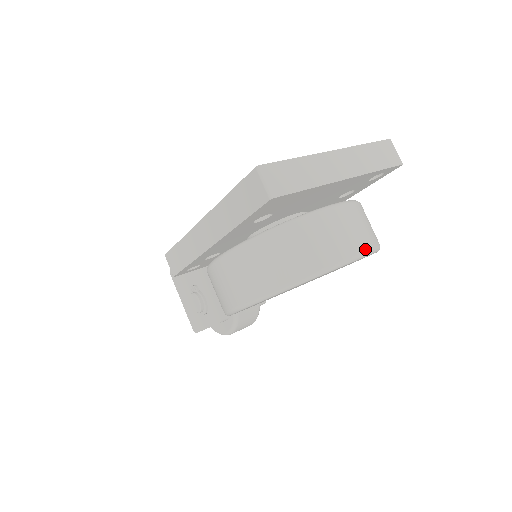
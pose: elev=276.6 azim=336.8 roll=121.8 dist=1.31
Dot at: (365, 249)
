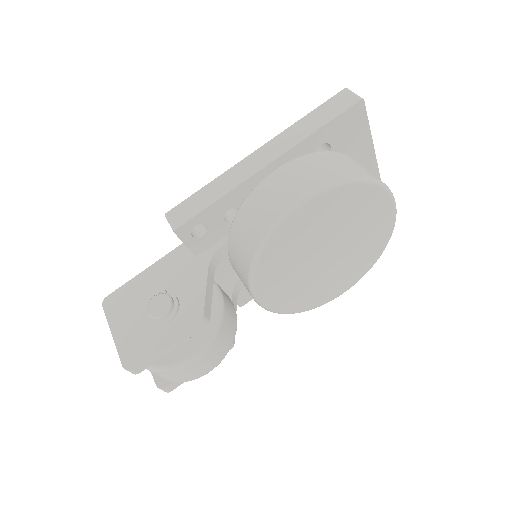
Dot at: occluded
